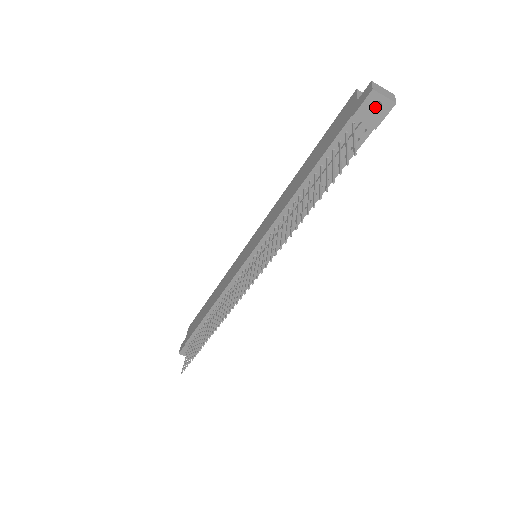
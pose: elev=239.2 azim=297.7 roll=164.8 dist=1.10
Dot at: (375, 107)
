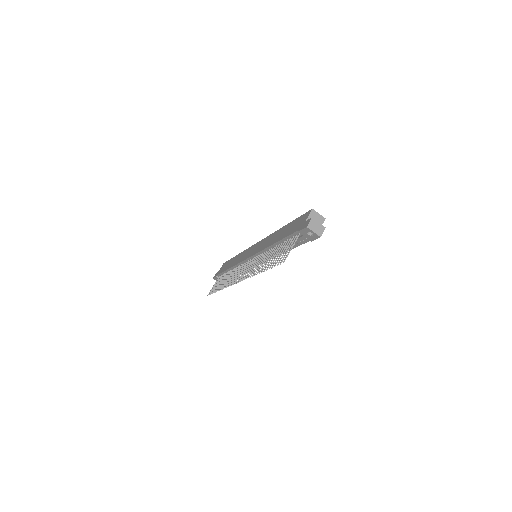
Dot at: occluded
